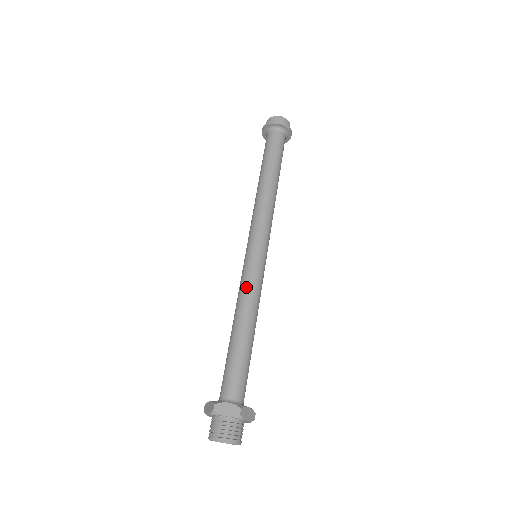
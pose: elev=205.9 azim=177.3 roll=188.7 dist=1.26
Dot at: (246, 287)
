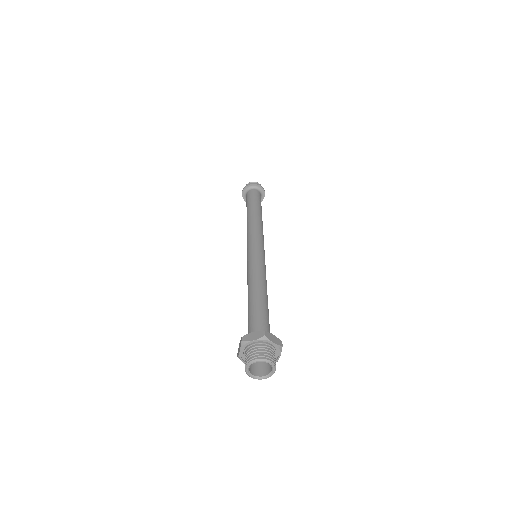
Dot at: (261, 269)
